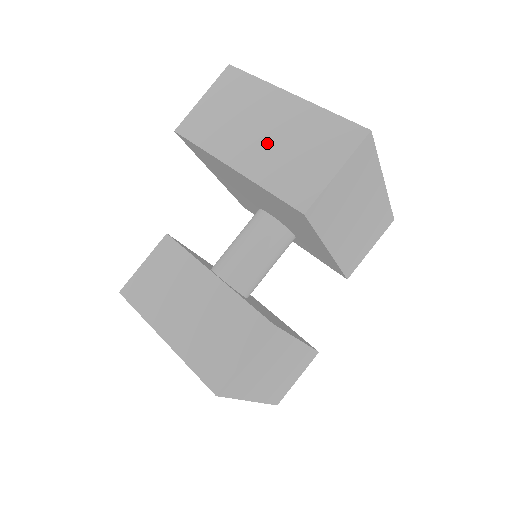
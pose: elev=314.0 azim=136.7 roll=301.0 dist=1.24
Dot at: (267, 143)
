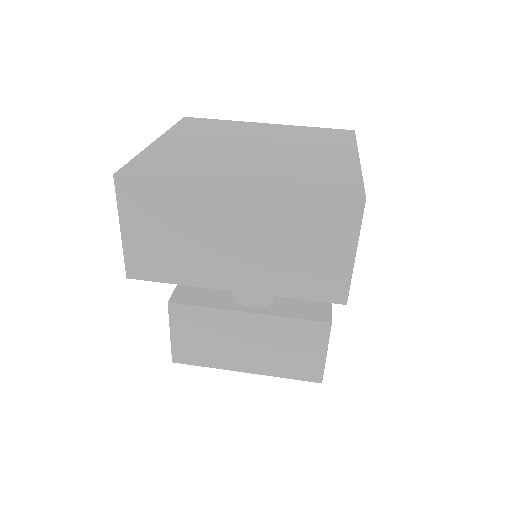
Dot at: (252, 254)
